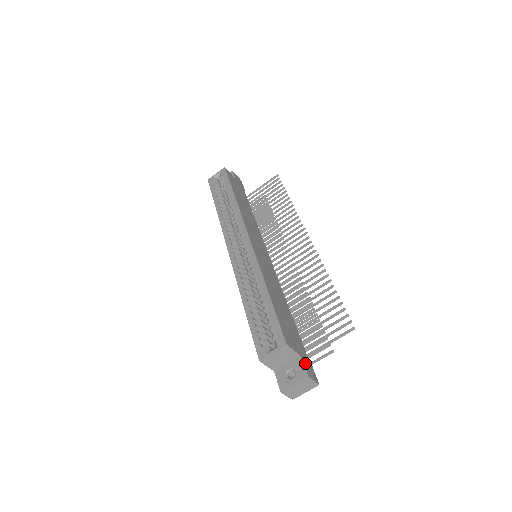
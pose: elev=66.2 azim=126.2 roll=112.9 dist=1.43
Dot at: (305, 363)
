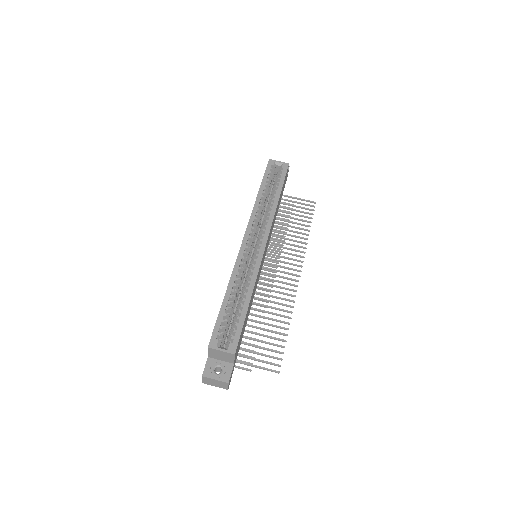
Dot at: (232, 370)
